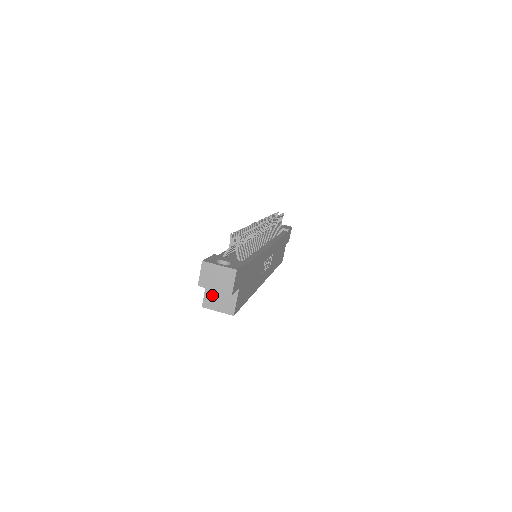
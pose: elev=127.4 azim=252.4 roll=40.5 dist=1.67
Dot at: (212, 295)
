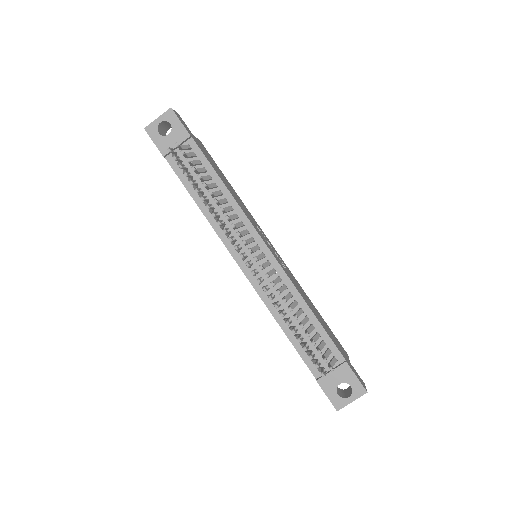
Dot at: occluded
